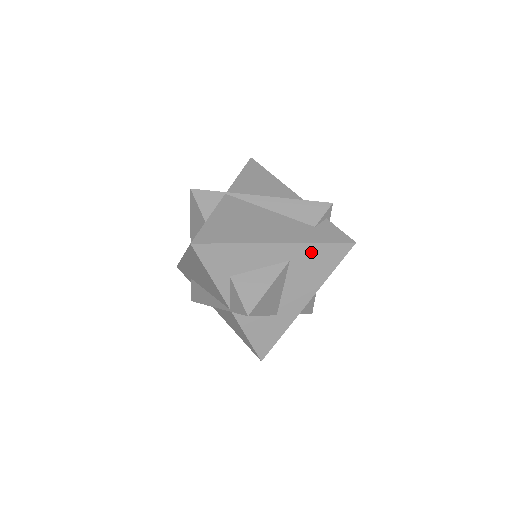
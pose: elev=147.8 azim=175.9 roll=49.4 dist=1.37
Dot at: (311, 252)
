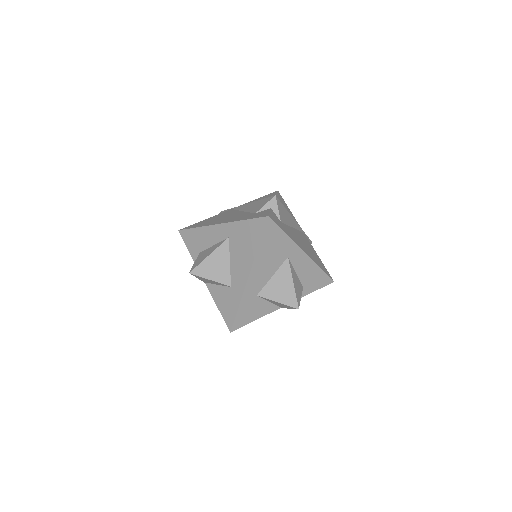
Dot at: (240, 229)
